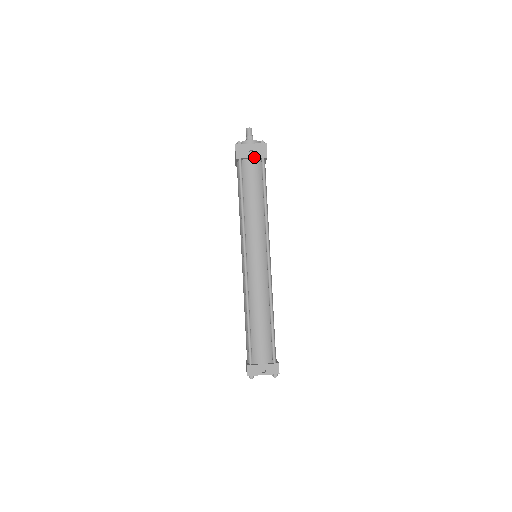
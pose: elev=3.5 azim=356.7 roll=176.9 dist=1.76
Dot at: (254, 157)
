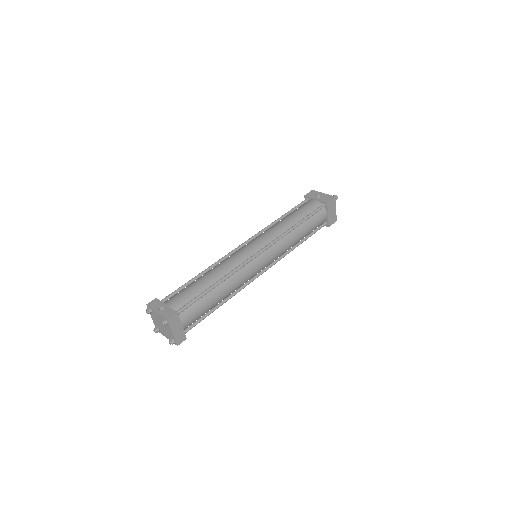
Dot at: (318, 199)
